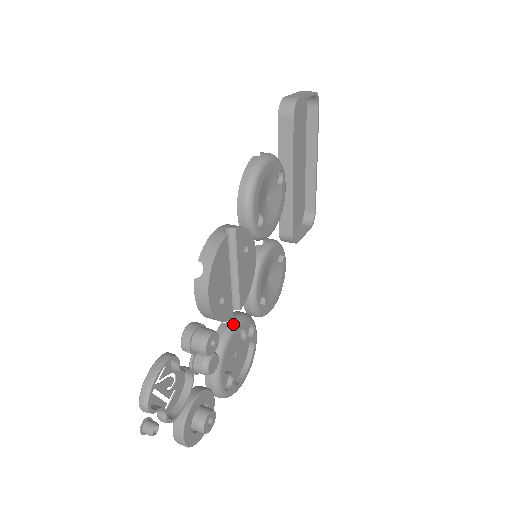
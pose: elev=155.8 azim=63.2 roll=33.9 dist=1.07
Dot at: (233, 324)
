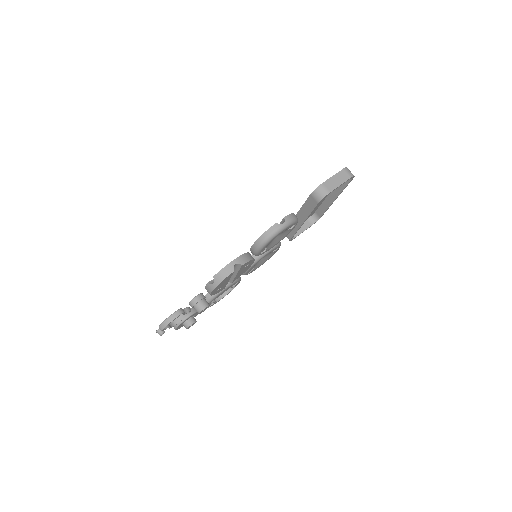
Dot at: occluded
